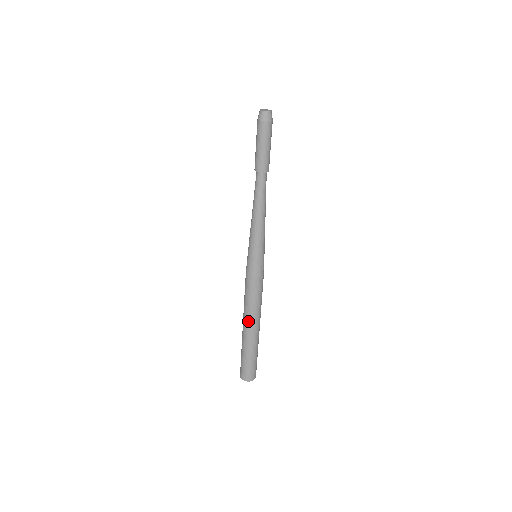
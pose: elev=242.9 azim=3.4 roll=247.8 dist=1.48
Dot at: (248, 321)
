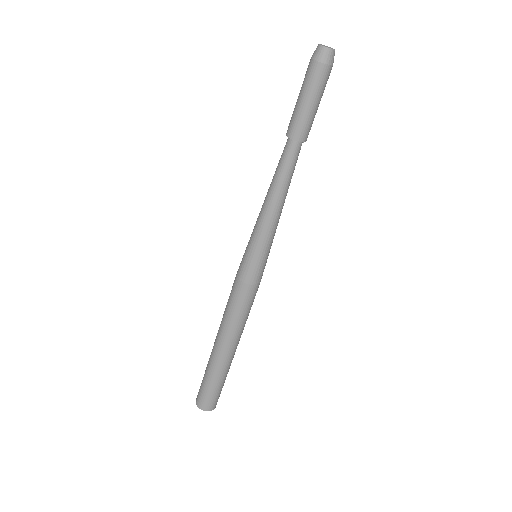
Dot at: (220, 335)
